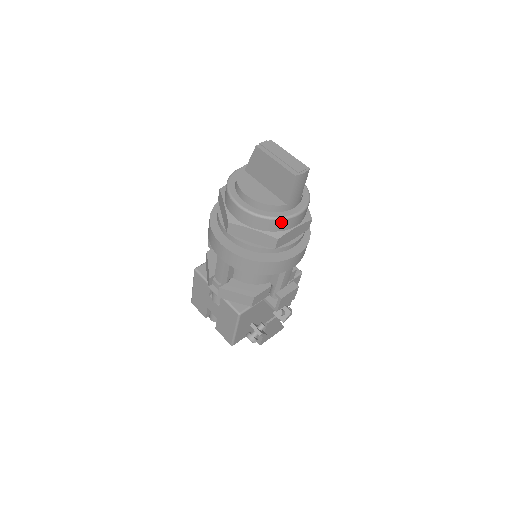
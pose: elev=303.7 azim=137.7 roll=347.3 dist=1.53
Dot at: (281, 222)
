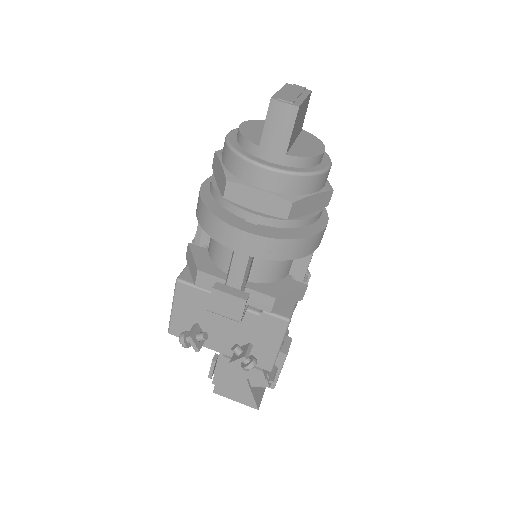
Dot at: (241, 162)
